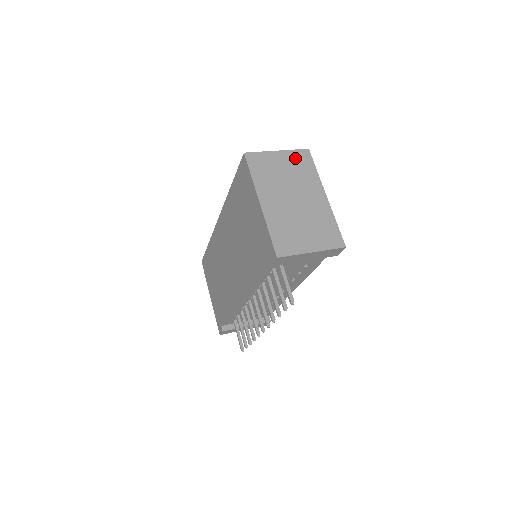
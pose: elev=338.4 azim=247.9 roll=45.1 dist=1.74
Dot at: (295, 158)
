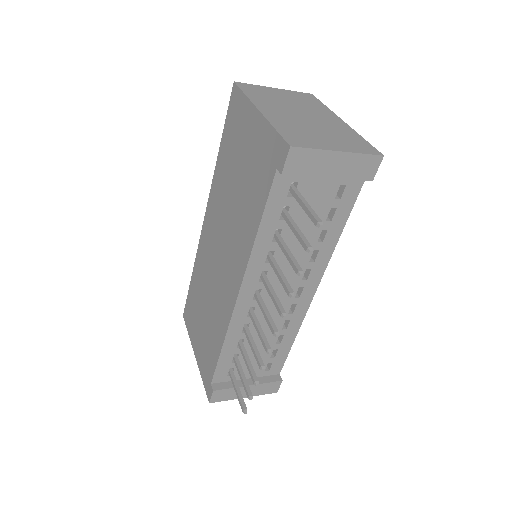
Dot at: (297, 95)
